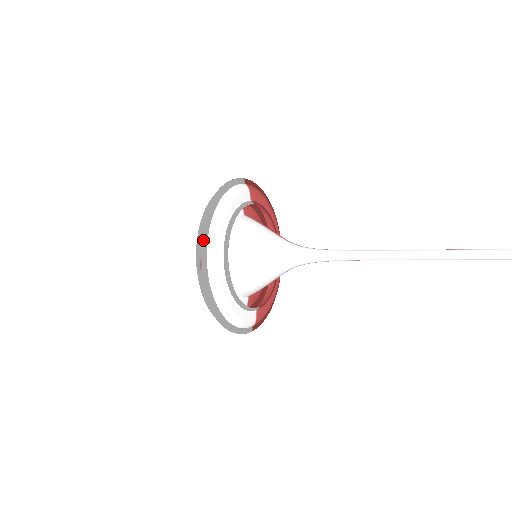
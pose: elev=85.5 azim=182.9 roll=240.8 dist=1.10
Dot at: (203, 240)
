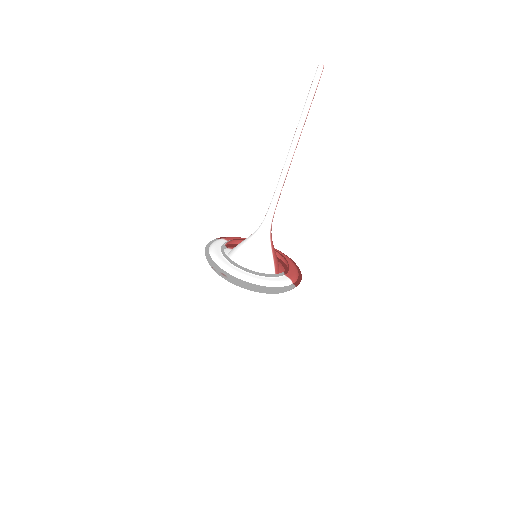
Dot at: (214, 266)
